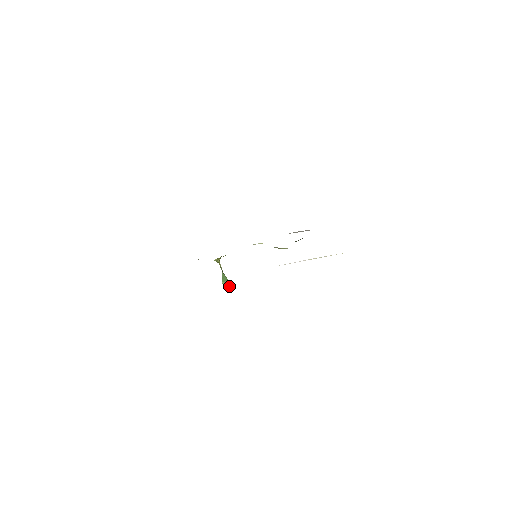
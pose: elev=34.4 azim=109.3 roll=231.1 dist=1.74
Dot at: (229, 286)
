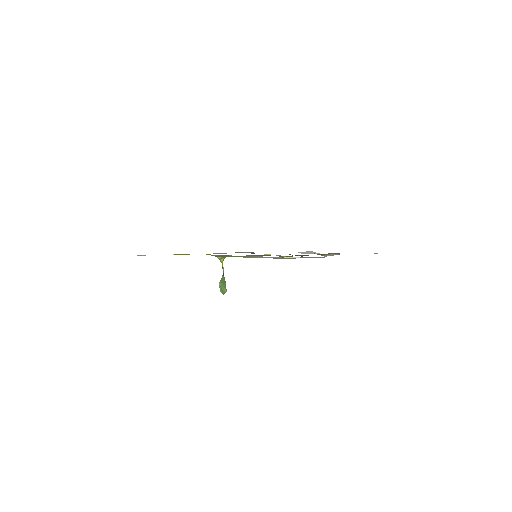
Dot at: (225, 289)
